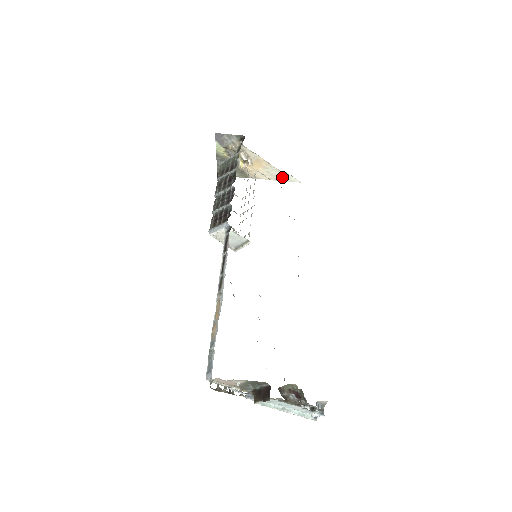
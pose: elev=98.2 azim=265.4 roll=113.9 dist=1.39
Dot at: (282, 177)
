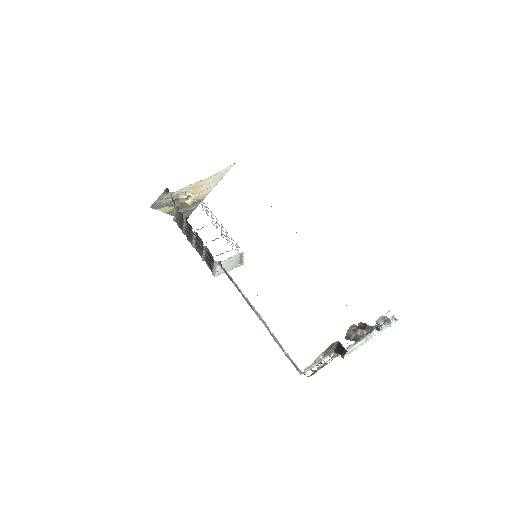
Dot at: (220, 175)
